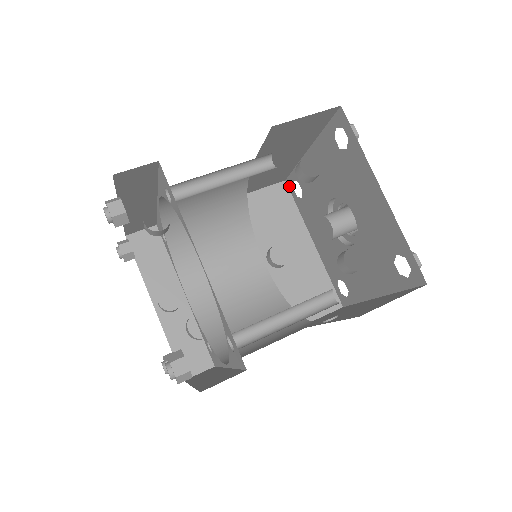
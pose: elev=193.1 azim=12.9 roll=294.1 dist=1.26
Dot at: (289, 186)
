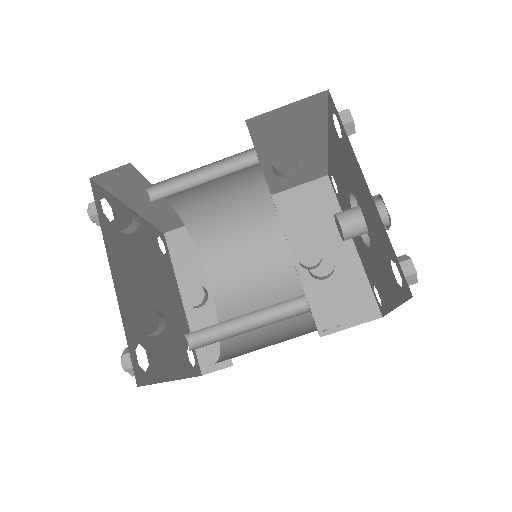
Dot at: (331, 181)
